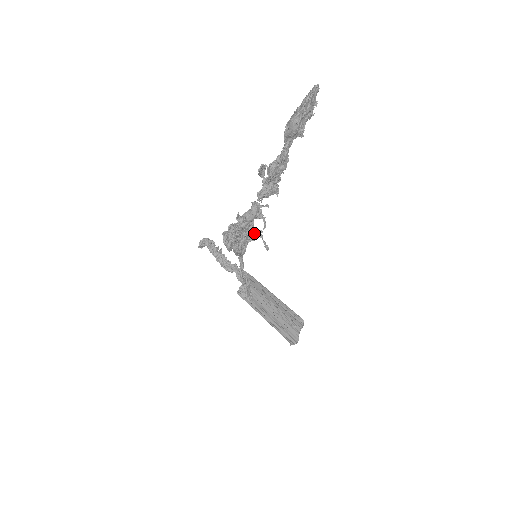
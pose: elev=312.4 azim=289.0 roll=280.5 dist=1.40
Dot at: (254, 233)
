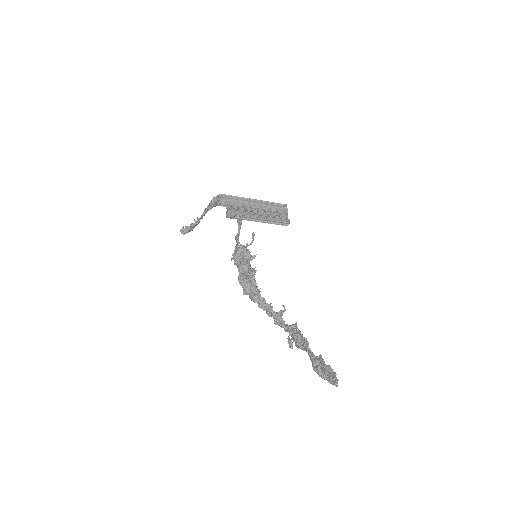
Dot at: occluded
